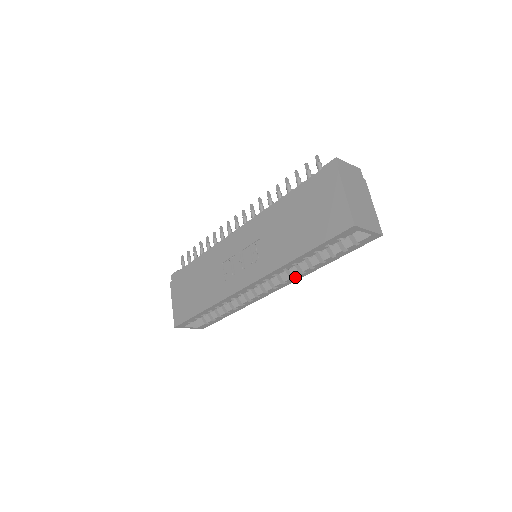
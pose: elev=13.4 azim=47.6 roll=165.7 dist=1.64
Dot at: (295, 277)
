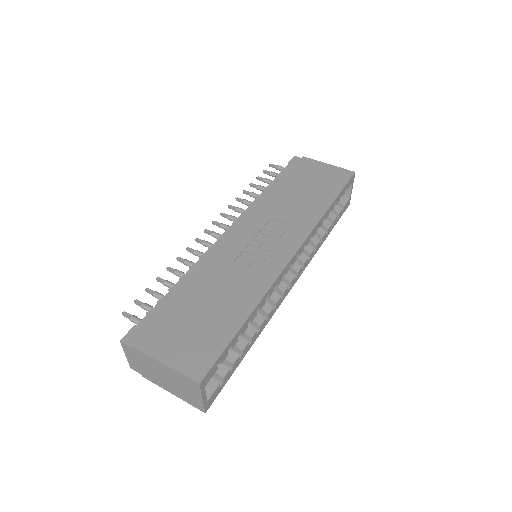
Dot at: (309, 258)
